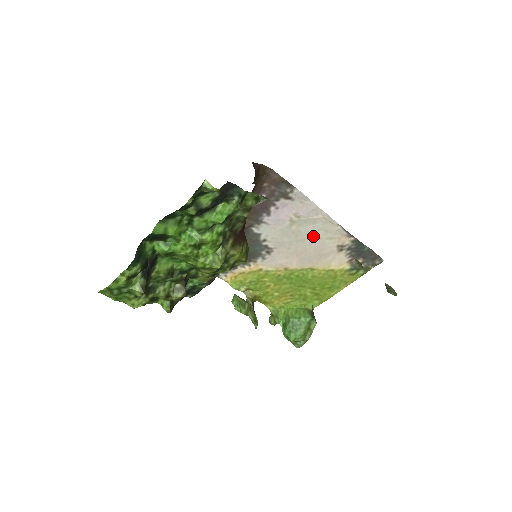
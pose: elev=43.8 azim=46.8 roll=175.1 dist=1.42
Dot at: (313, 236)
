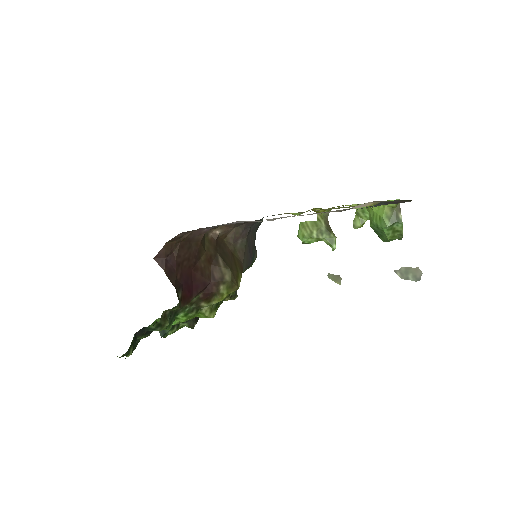
Dot at: occluded
